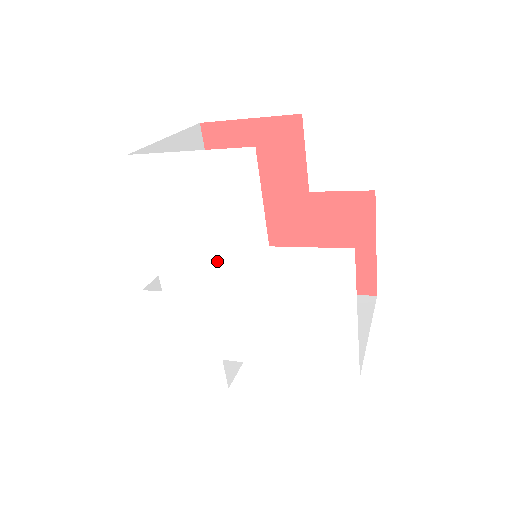
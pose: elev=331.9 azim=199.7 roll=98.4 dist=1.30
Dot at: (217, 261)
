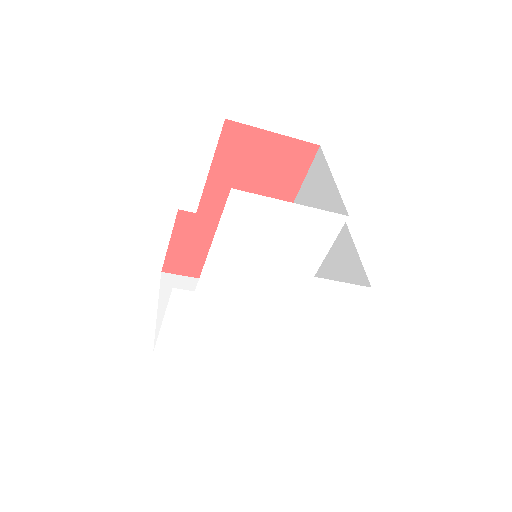
Dot at: (264, 279)
